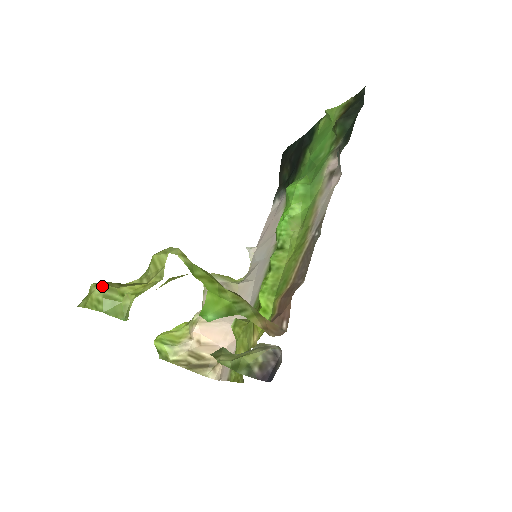
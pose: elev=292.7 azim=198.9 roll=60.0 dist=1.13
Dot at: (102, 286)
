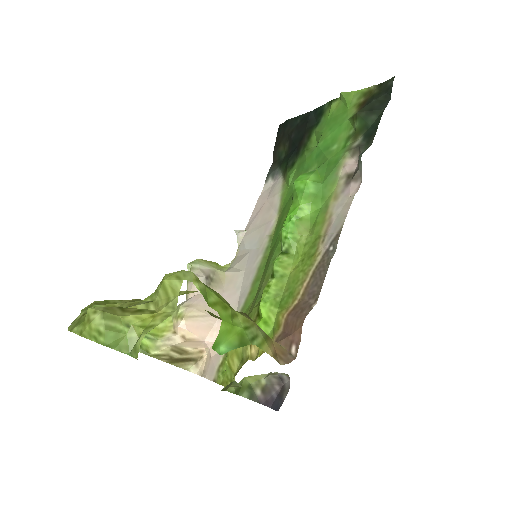
Dot at: (103, 314)
